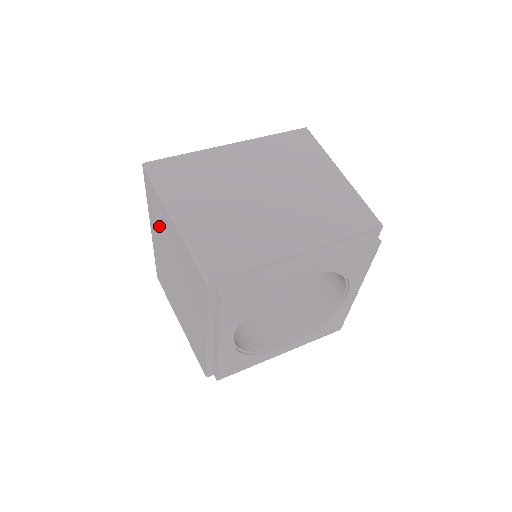
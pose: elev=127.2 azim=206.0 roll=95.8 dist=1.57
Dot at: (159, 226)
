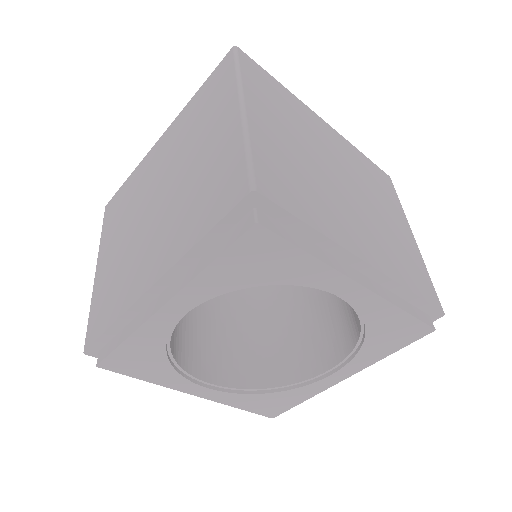
Dot at: occluded
